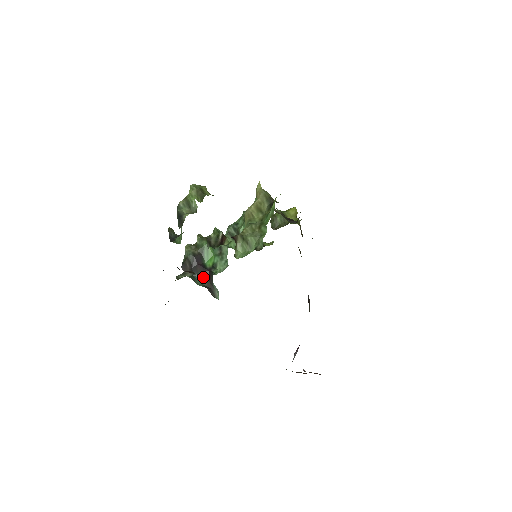
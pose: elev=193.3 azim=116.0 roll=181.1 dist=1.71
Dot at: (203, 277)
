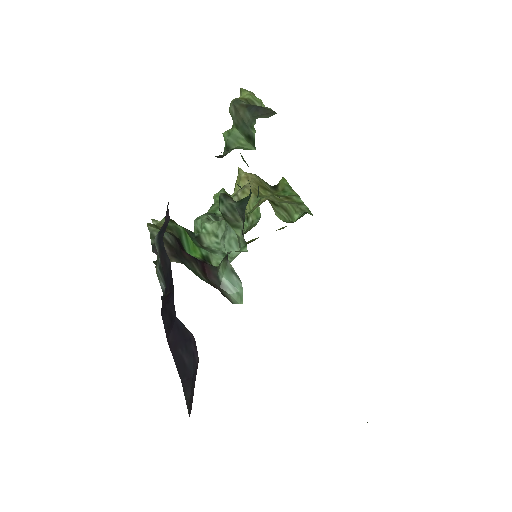
Dot at: (198, 270)
